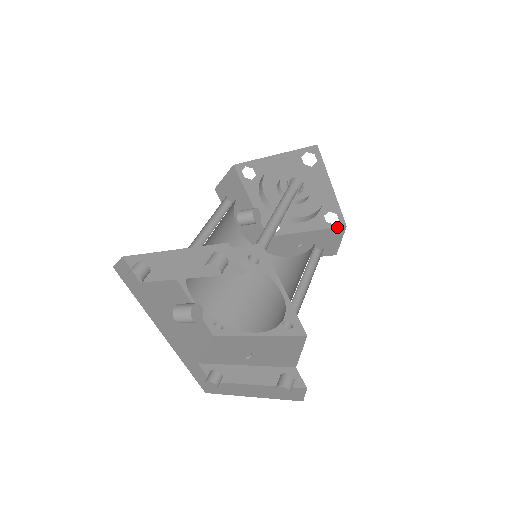
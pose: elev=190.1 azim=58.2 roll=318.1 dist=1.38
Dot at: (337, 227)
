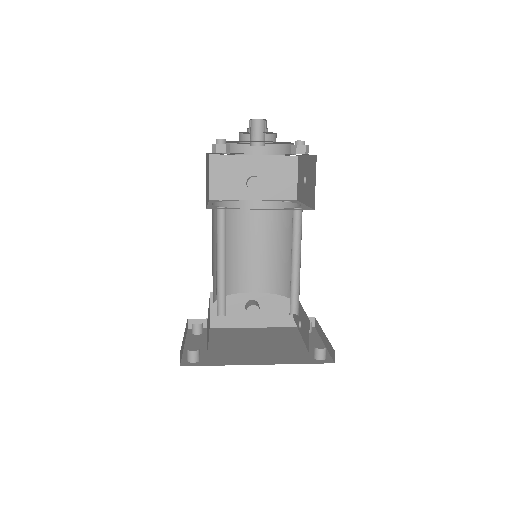
Dot at: (314, 155)
